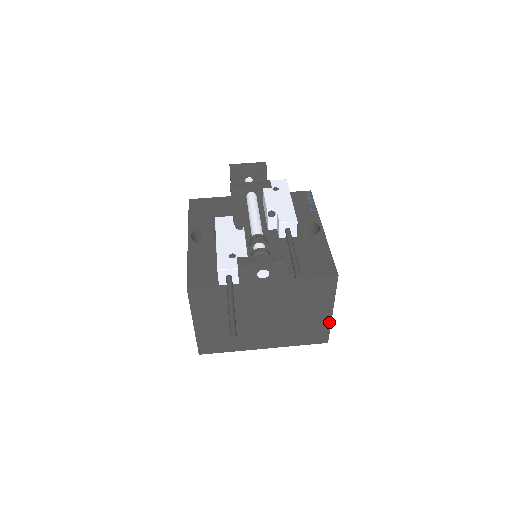
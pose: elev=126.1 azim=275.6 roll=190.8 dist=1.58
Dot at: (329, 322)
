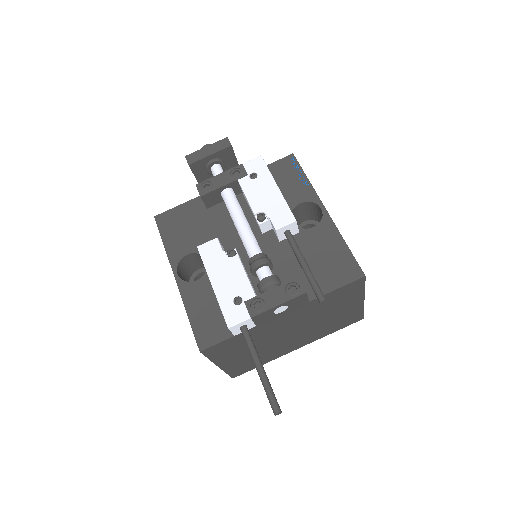
Dot at: (362, 307)
